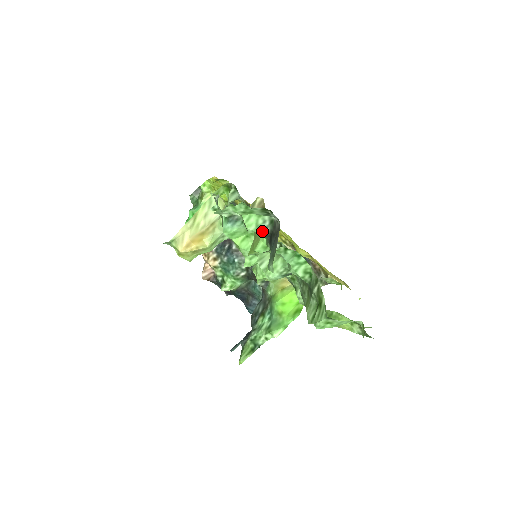
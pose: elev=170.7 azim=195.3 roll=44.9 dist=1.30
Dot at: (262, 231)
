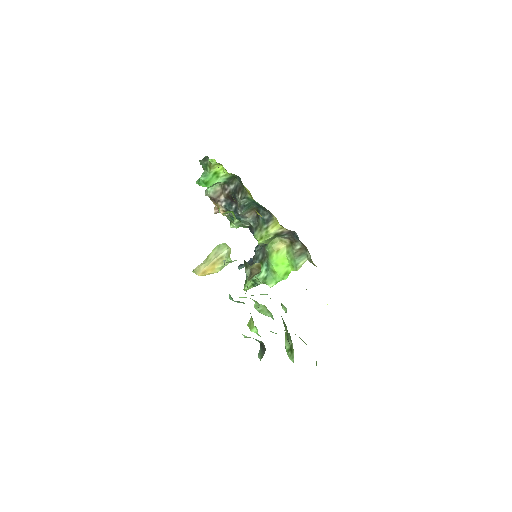
Dot at: (255, 339)
